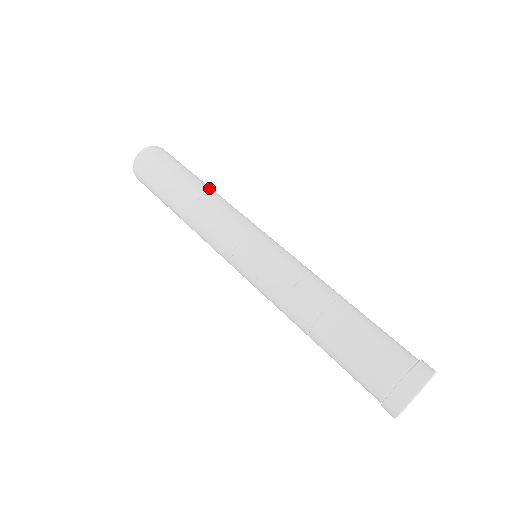
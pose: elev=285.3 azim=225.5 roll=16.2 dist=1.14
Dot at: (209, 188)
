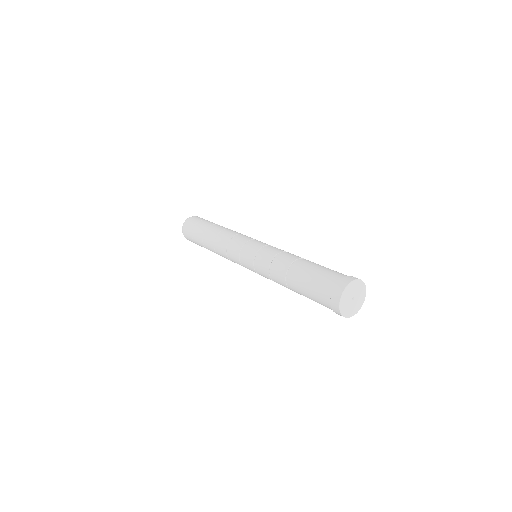
Dot at: (219, 229)
